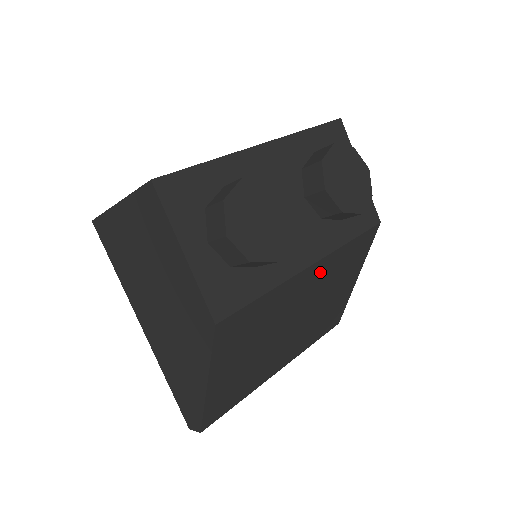
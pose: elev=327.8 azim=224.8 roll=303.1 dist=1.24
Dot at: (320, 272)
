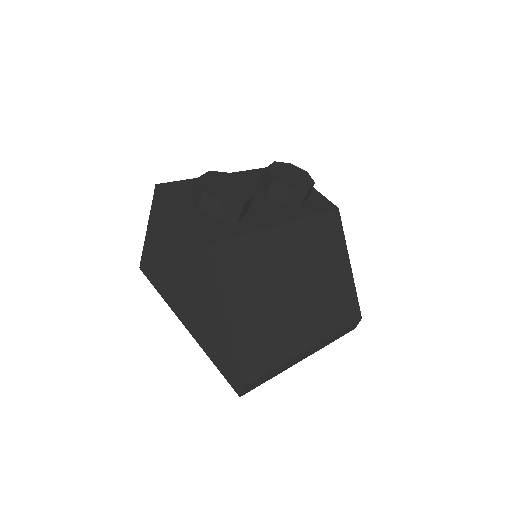
Dot at: (297, 236)
